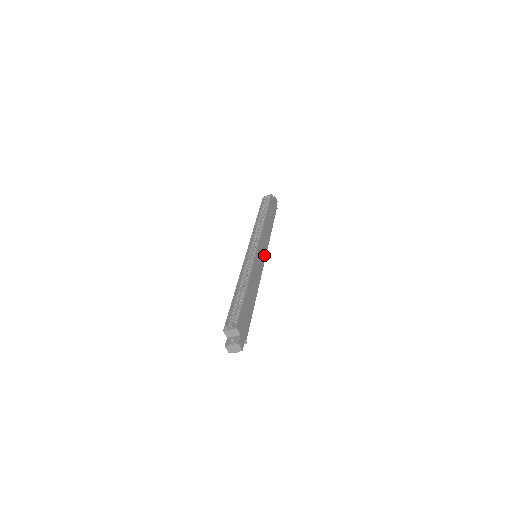
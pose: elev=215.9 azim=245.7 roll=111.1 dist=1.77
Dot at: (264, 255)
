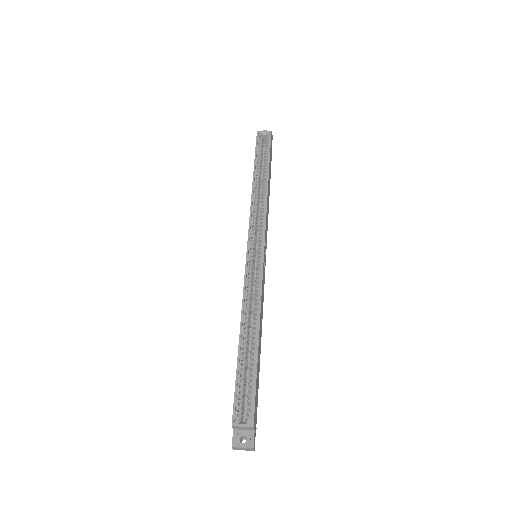
Dot at: (265, 253)
